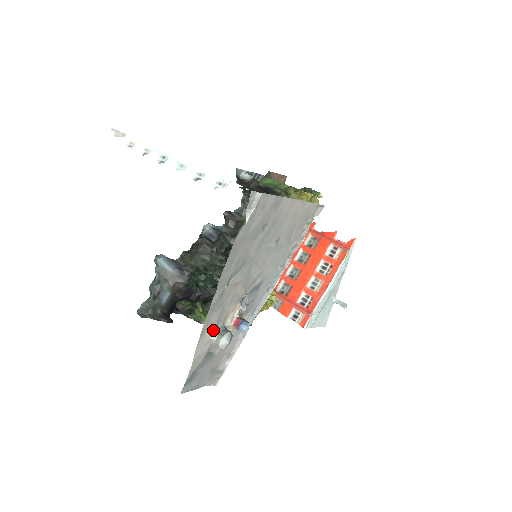
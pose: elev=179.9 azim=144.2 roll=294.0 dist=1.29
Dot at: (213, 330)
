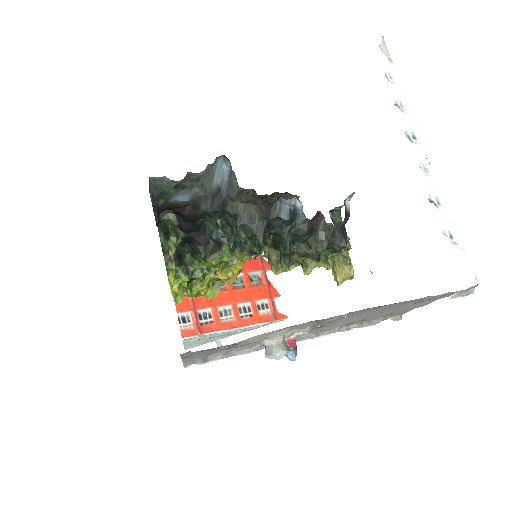
Dot at: (285, 333)
